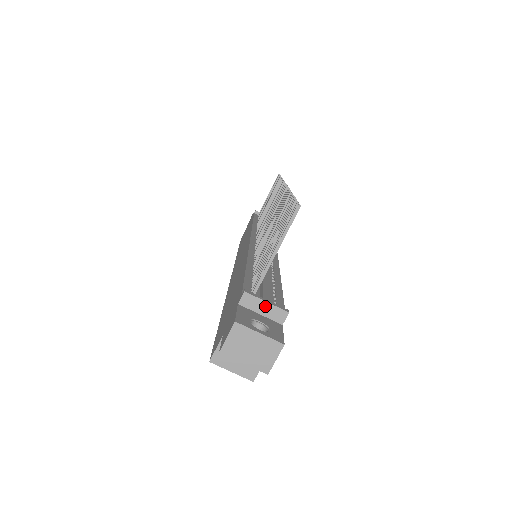
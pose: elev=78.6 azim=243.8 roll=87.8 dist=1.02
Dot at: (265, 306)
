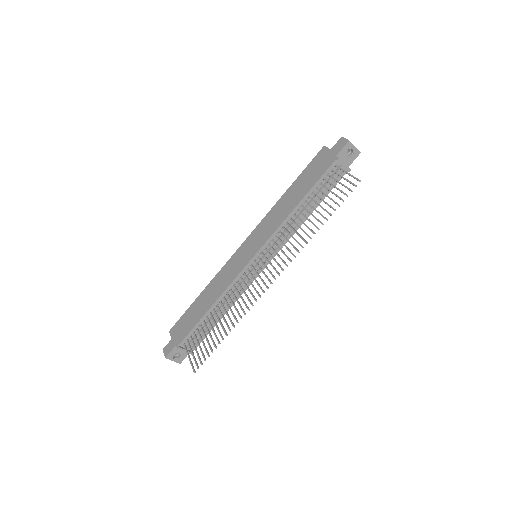
Dot at: (185, 351)
